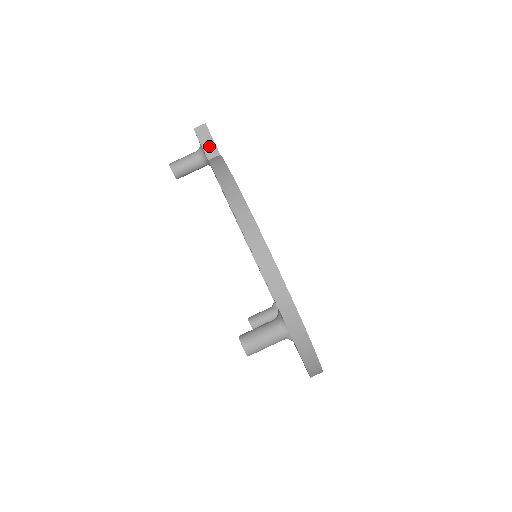
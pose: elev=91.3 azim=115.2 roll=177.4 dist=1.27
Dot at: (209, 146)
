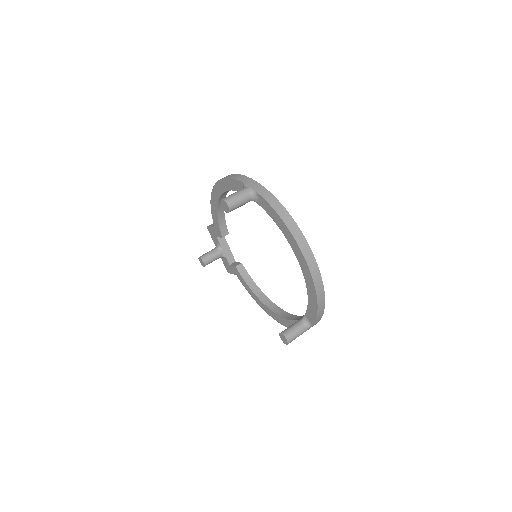
Dot at: occluded
